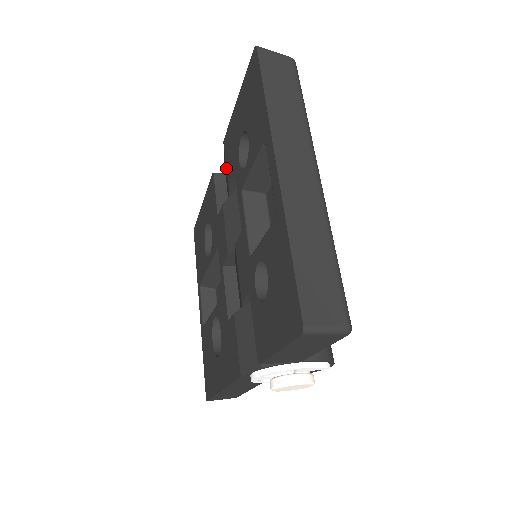
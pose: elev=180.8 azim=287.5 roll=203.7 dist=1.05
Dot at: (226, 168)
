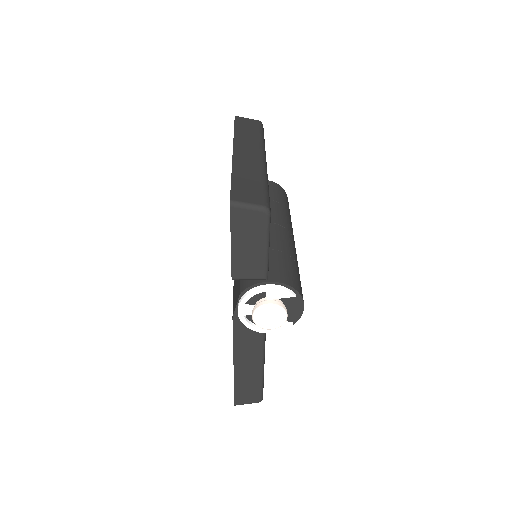
Dot at: occluded
